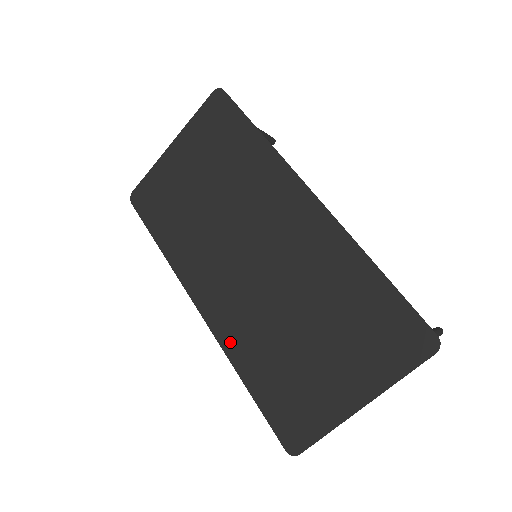
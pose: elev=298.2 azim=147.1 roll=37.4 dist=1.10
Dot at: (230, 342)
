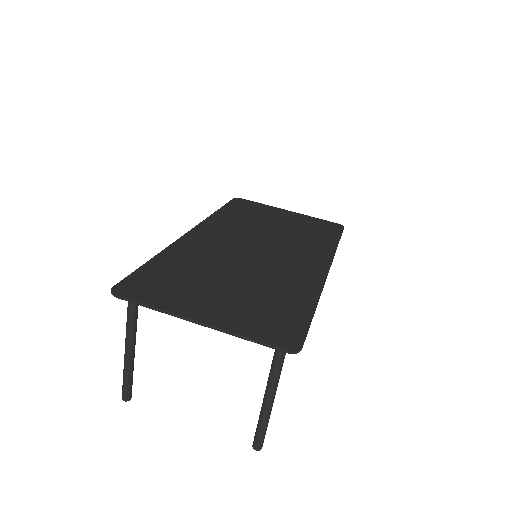
Dot at: (181, 247)
